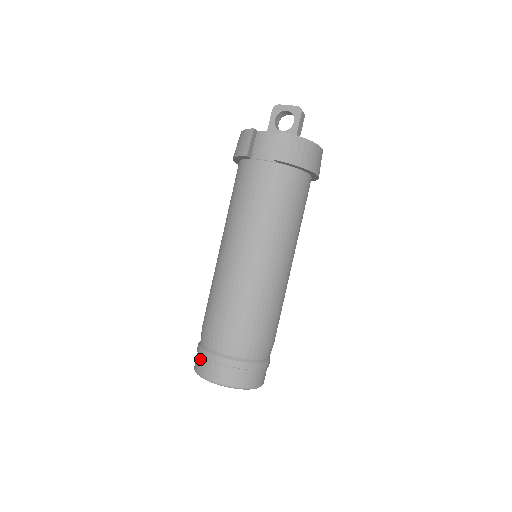
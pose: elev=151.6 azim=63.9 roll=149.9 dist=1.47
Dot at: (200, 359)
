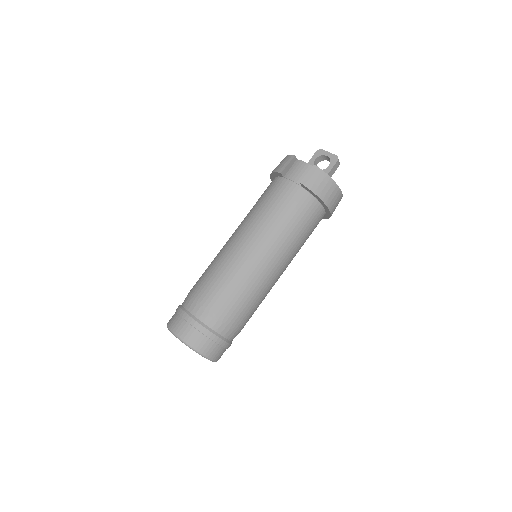
Dot at: (175, 316)
